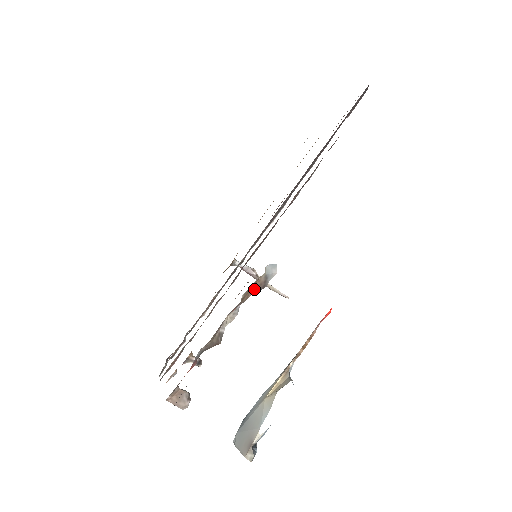
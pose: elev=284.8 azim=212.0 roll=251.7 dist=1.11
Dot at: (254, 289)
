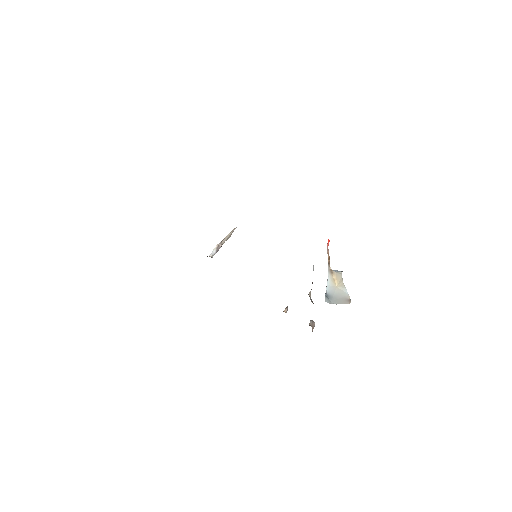
Dot at: occluded
